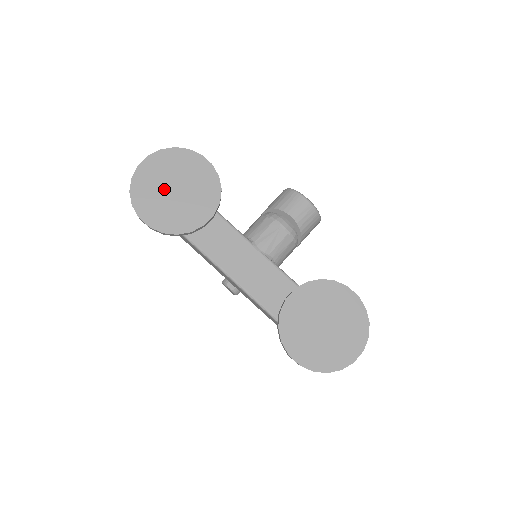
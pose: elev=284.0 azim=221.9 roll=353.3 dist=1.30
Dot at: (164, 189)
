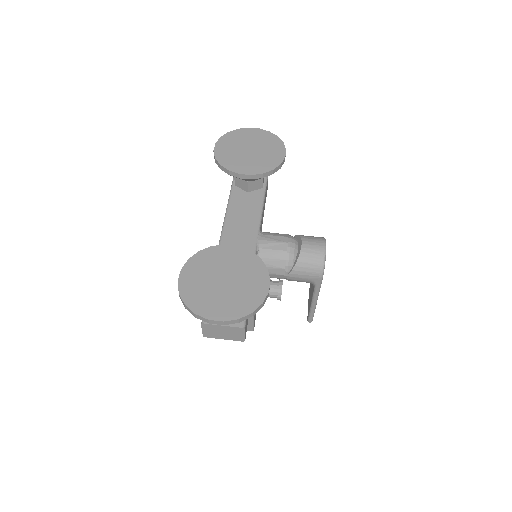
Dot at: (245, 145)
